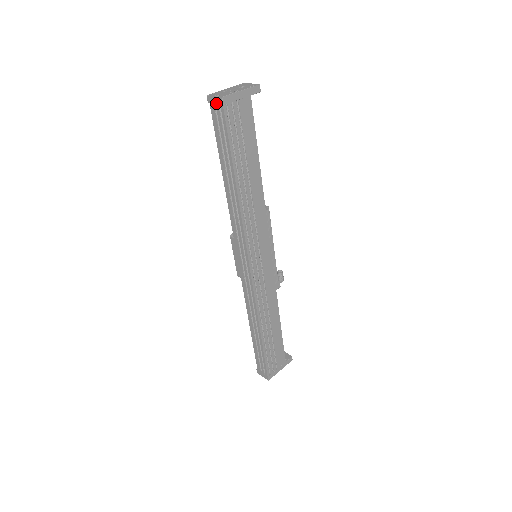
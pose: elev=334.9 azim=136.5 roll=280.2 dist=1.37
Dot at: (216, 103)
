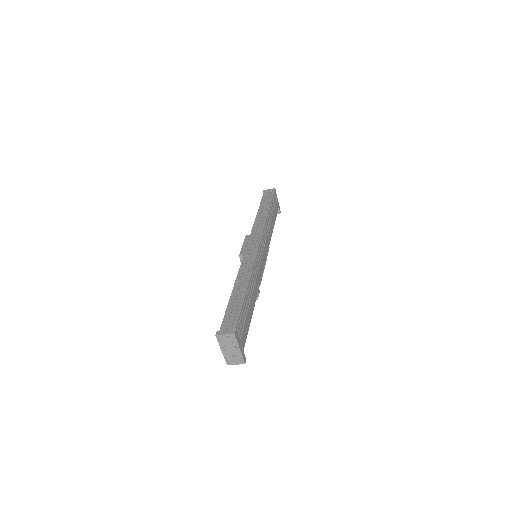
Dot at: (269, 190)
